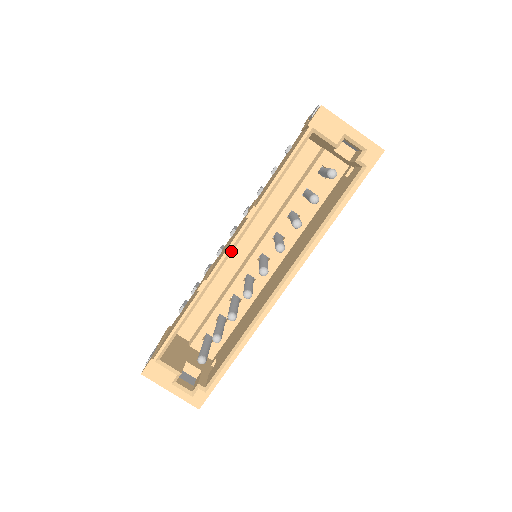
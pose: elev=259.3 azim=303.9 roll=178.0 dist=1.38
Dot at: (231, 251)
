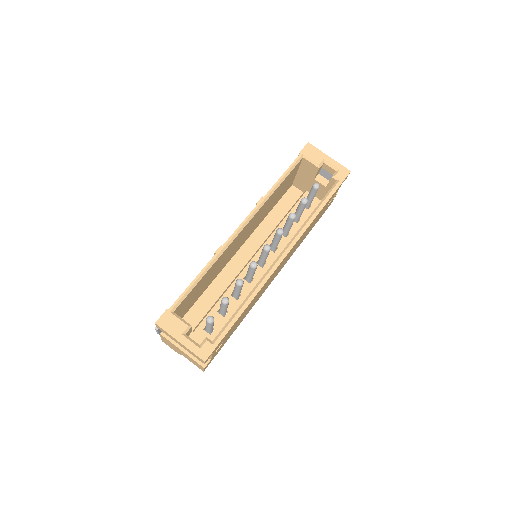
Dot at: (244, 226)
